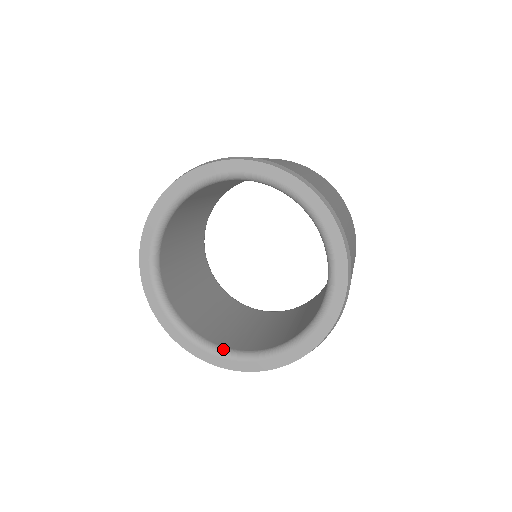
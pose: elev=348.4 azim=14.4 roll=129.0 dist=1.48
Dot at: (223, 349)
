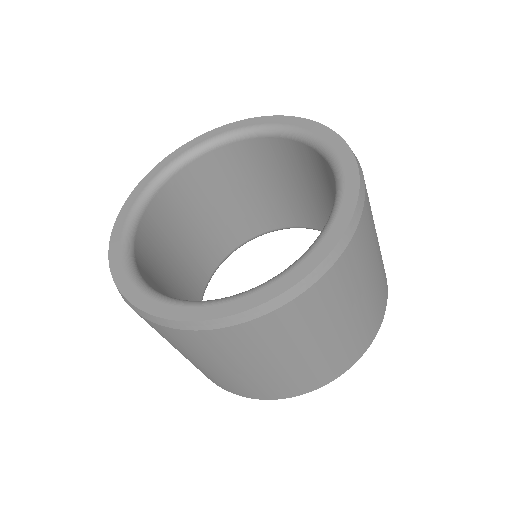
Dot at: (134, 263)
